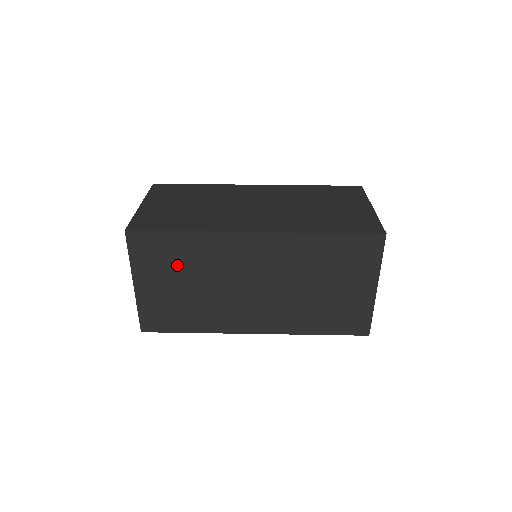
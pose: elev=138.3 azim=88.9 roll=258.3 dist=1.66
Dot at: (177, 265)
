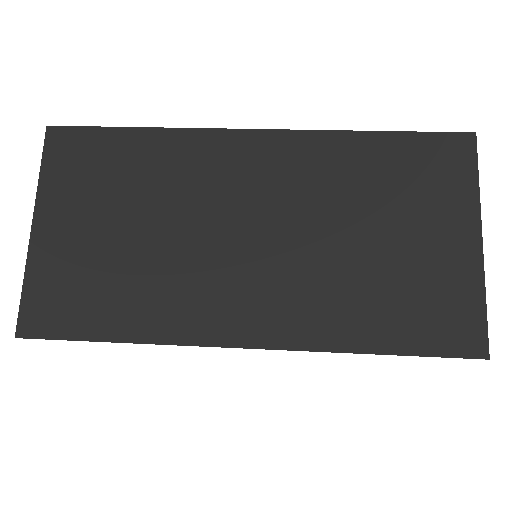
Dot at: (117, 188)
